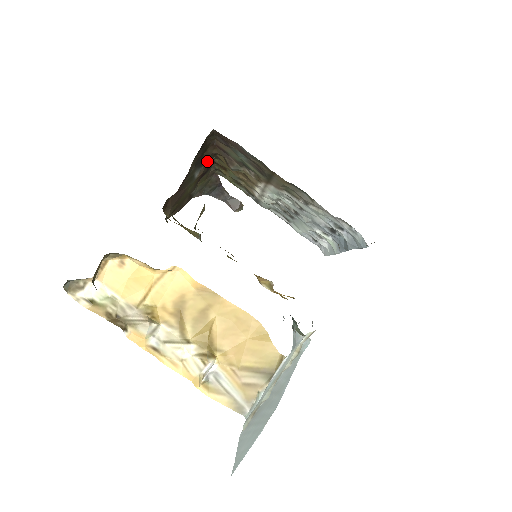
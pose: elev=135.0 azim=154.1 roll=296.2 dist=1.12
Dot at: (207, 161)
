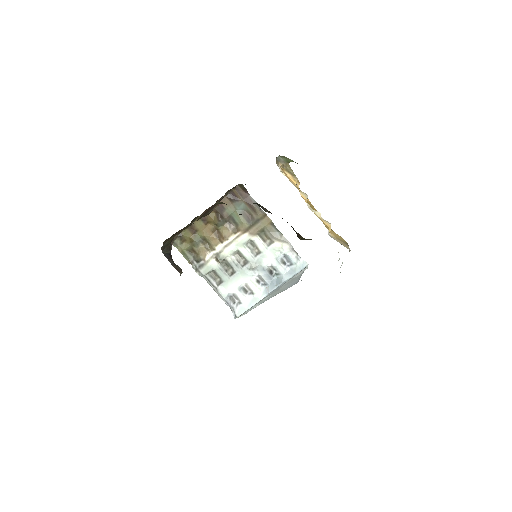
Dot at: occluded
